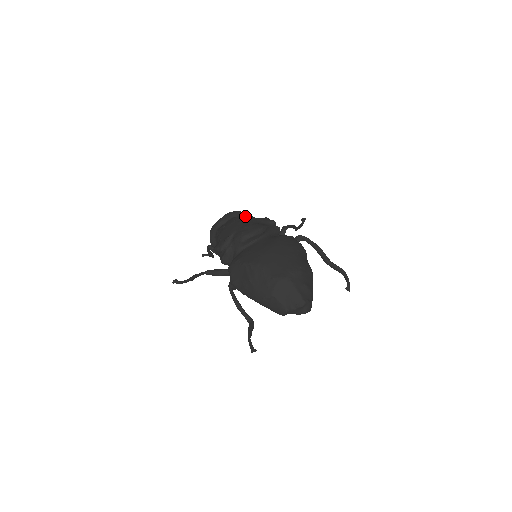
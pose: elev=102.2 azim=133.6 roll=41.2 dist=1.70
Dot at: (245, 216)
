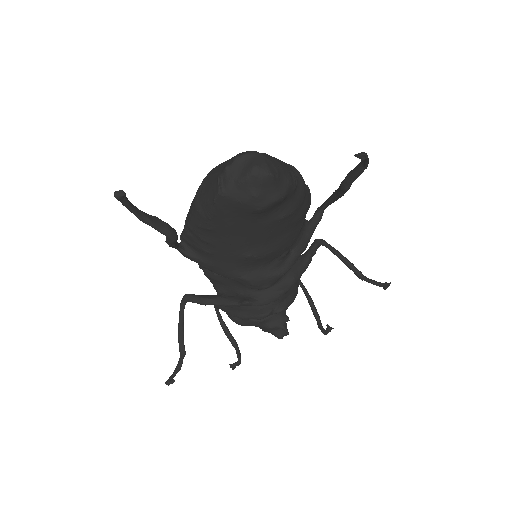
Dot at: occluded
